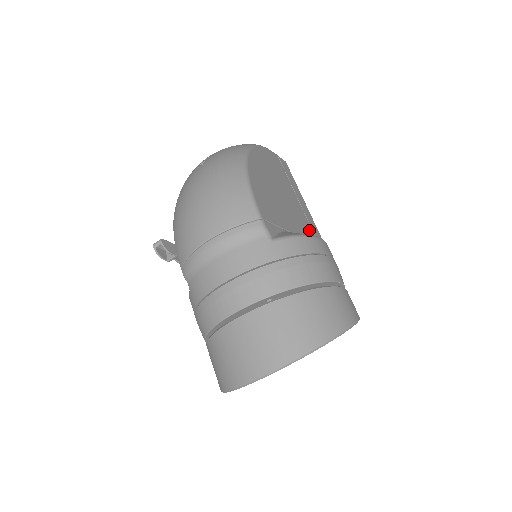
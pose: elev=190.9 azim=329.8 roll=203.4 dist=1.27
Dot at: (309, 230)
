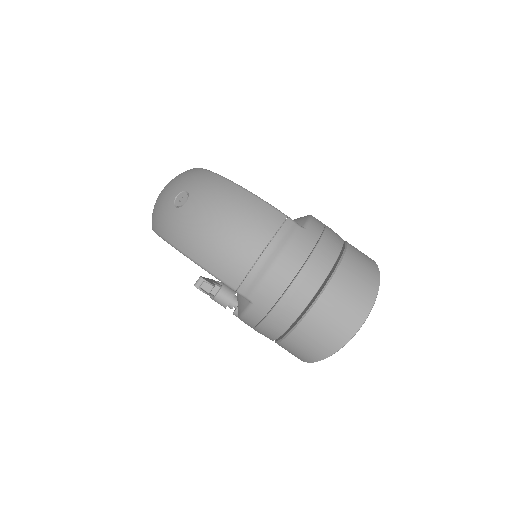
Dot at: occluded
